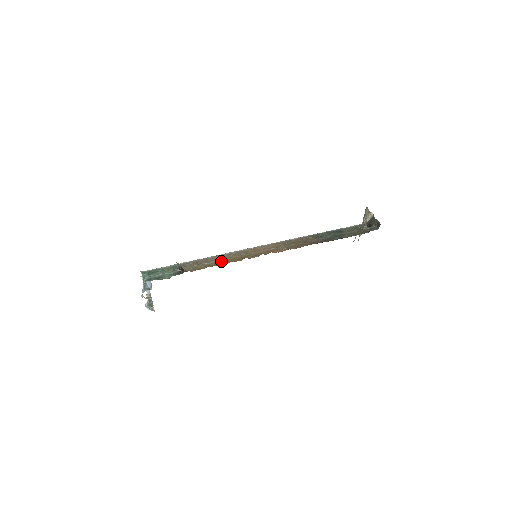
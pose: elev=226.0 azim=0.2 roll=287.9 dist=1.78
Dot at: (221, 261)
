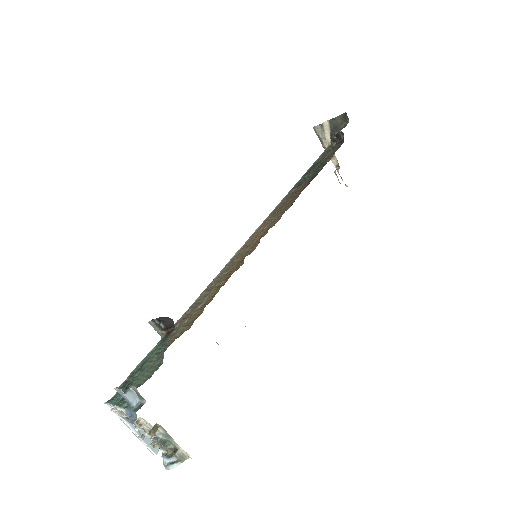
Dot at: (217, 287)
